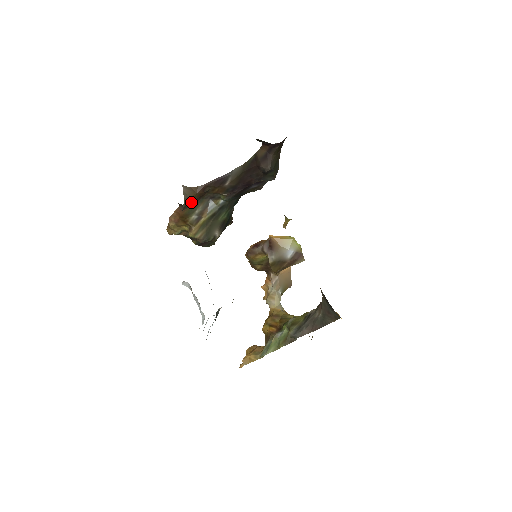
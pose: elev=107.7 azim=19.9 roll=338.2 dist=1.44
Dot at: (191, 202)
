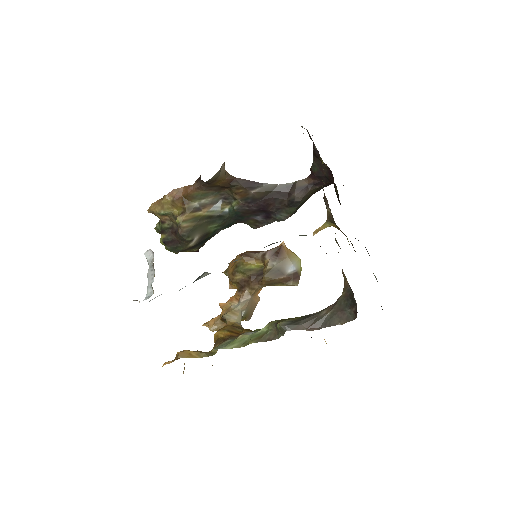
Dot at: (211, 185)
